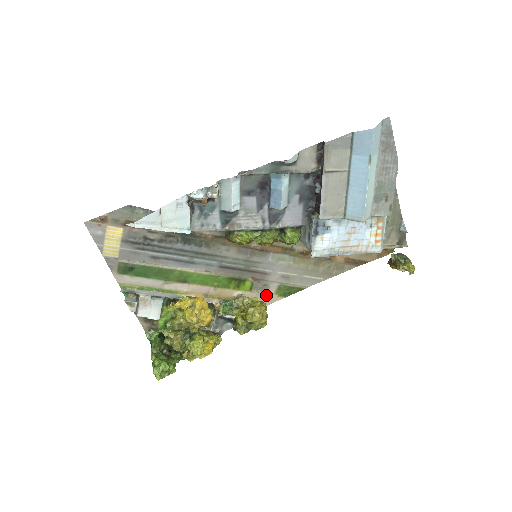
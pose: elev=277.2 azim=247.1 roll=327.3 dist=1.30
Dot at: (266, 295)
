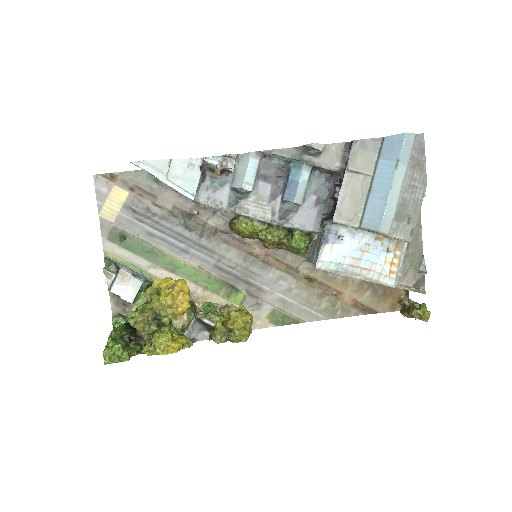
Dot at: (256, 316)
